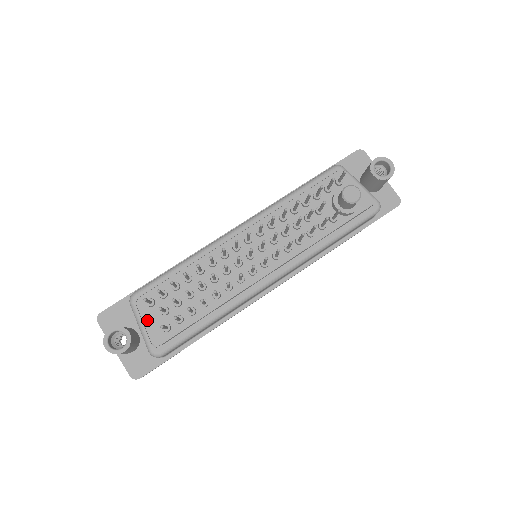
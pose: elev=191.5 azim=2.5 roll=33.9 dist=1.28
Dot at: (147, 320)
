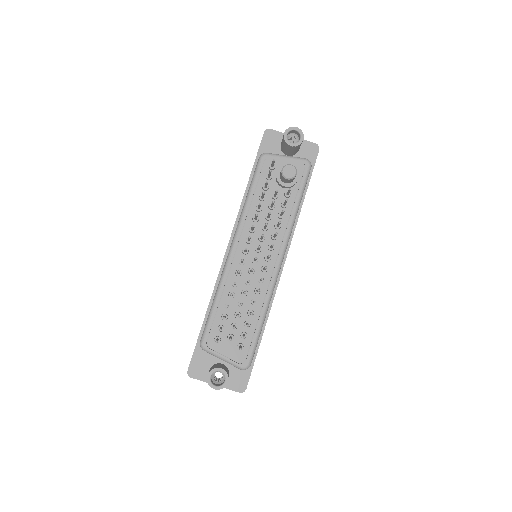
Dot at: (224, 352)
